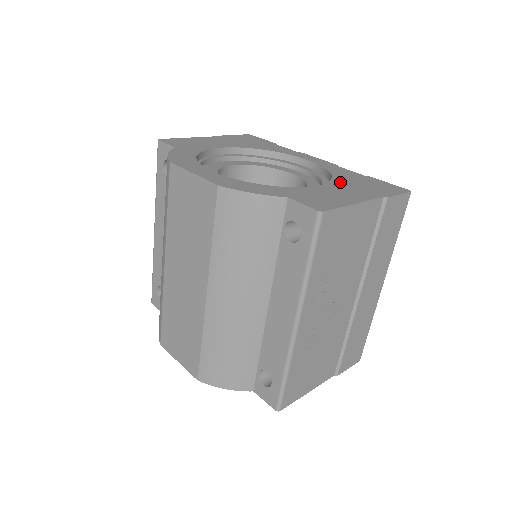
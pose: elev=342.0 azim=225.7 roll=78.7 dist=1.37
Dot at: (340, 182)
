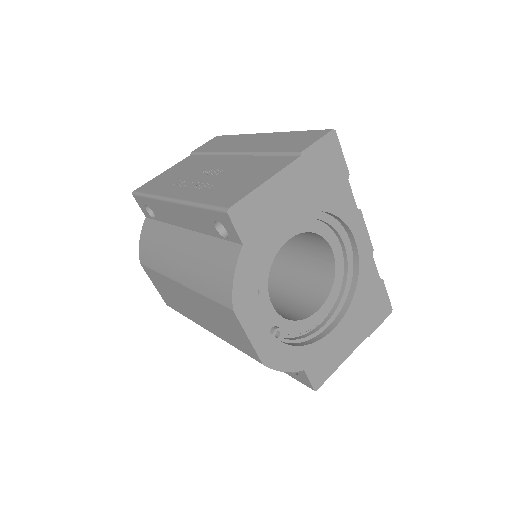
Dot at: (354, 310)
